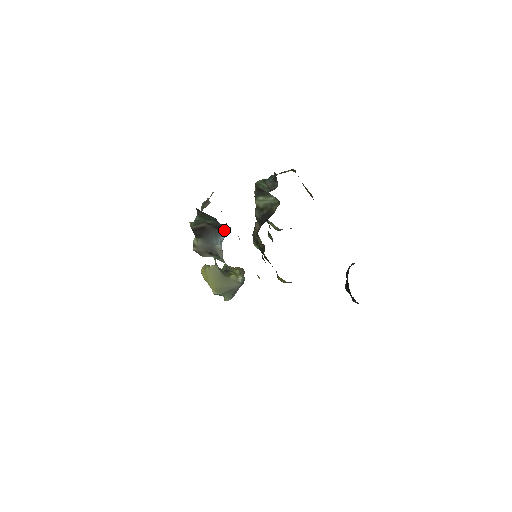
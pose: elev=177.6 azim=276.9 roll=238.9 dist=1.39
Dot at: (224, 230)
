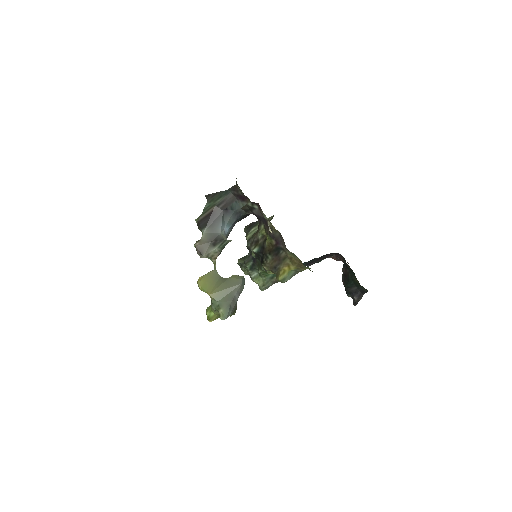
Dot at: (230, 217)
